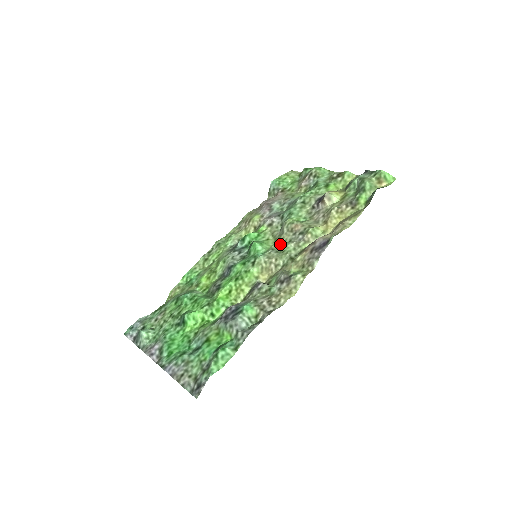
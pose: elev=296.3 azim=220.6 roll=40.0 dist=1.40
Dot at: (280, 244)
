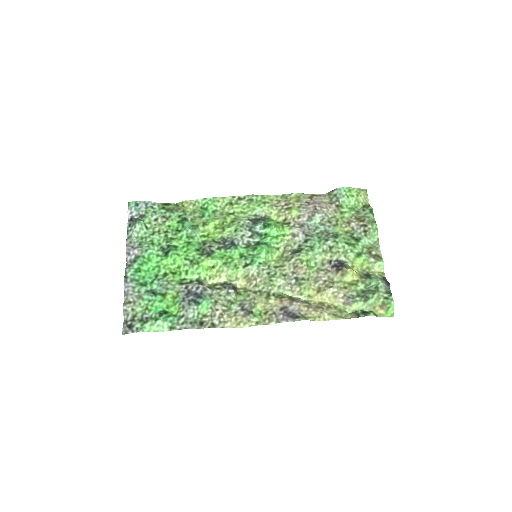
Dot at: (278, 268)
